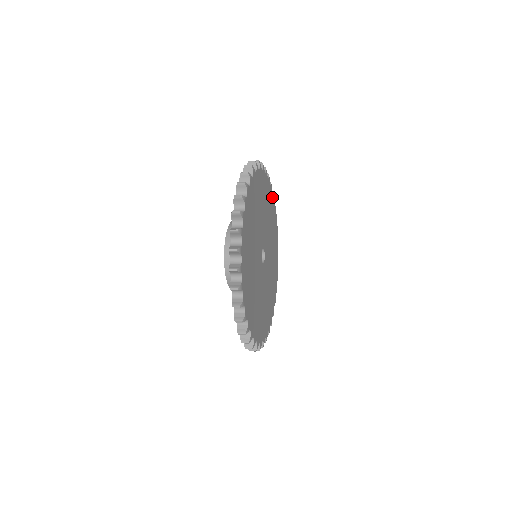
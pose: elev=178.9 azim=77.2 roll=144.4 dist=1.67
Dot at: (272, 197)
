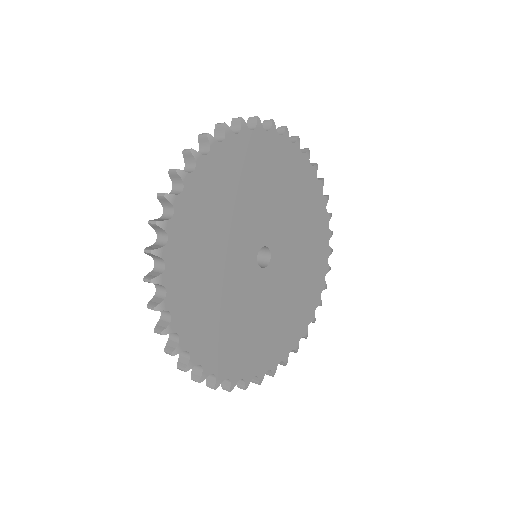
Dot at: (281, 142)
